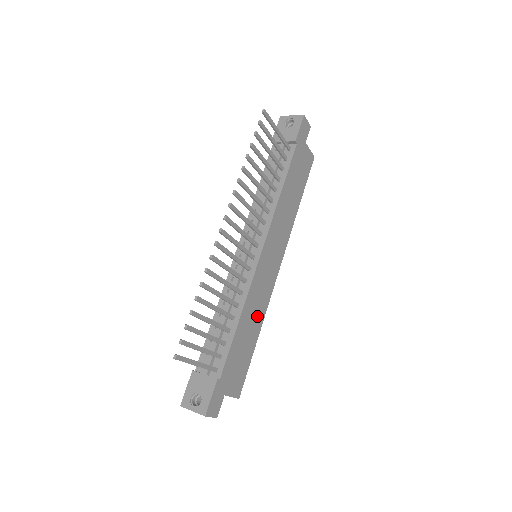
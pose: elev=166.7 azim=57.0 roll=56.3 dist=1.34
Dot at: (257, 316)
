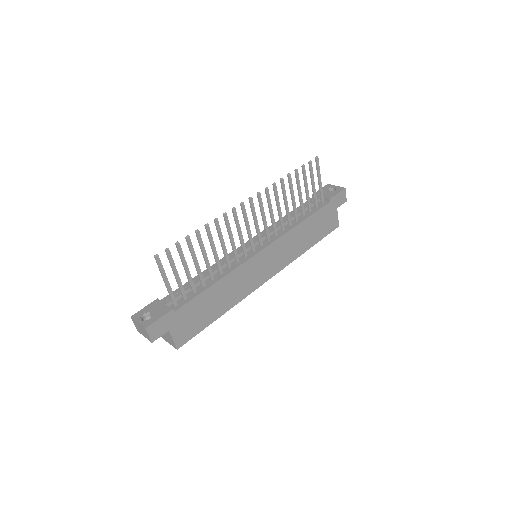
Dot at: (231, 297)
